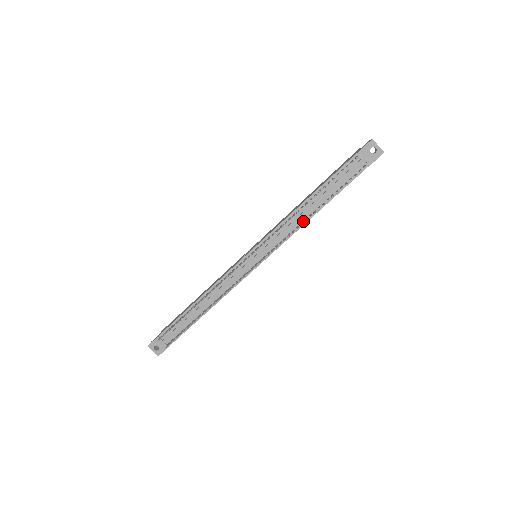
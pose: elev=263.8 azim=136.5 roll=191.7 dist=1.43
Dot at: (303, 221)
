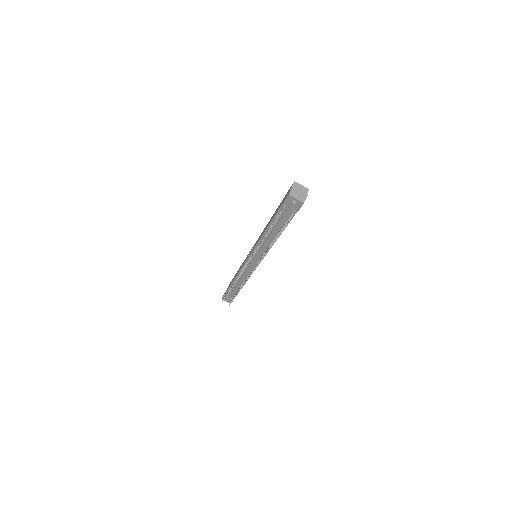
Dot at: (271, 243)
